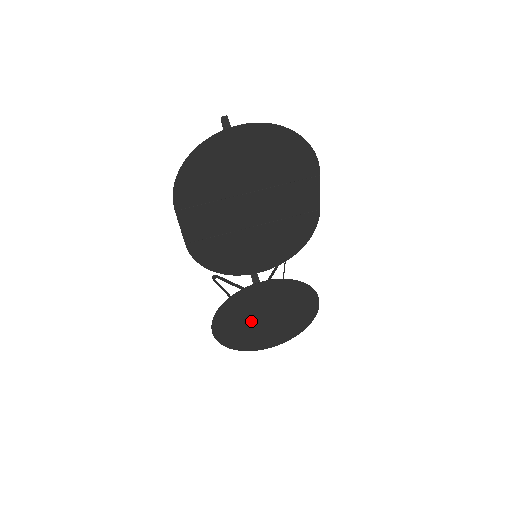
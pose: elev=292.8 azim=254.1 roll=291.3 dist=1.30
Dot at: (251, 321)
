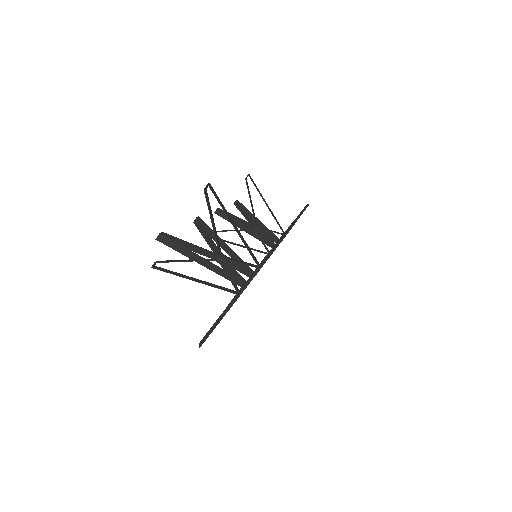
Dot at: occluded
